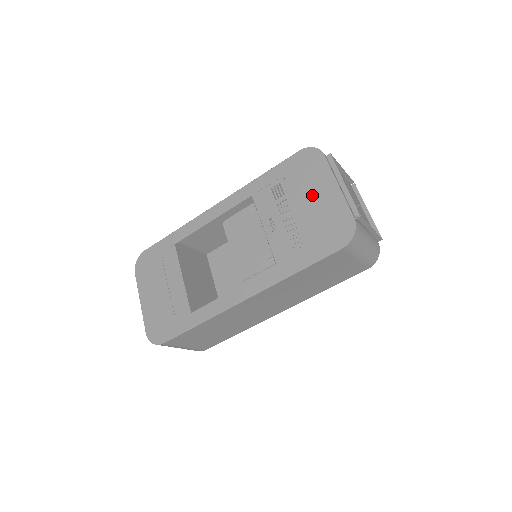
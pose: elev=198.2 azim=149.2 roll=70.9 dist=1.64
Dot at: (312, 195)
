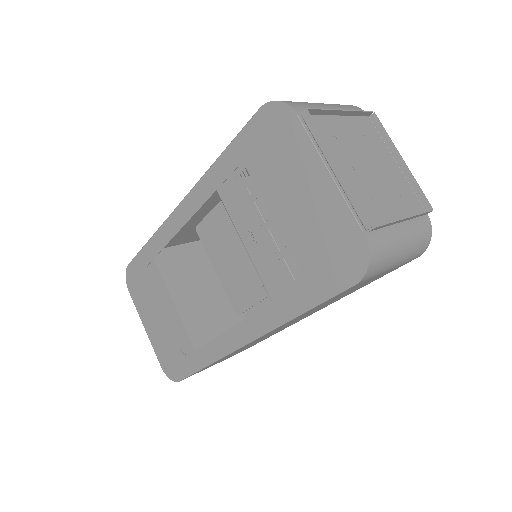
Dot at: (293, 191)
